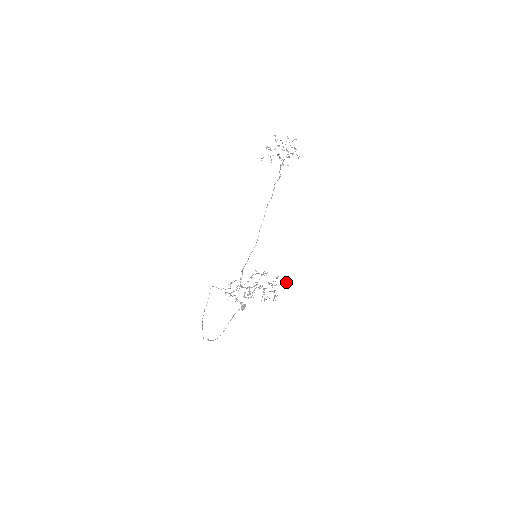
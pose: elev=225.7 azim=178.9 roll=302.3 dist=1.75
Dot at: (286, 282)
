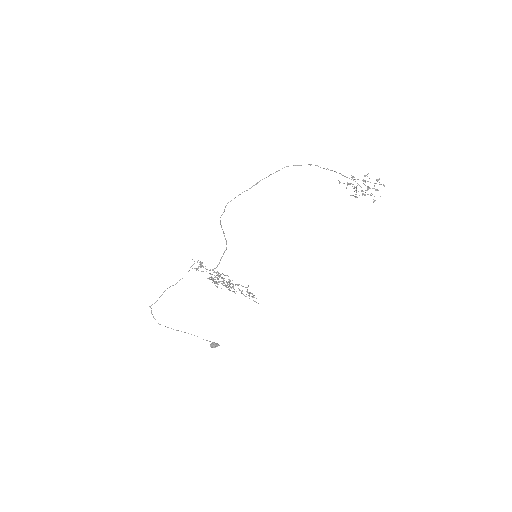
Dot at: occluded
